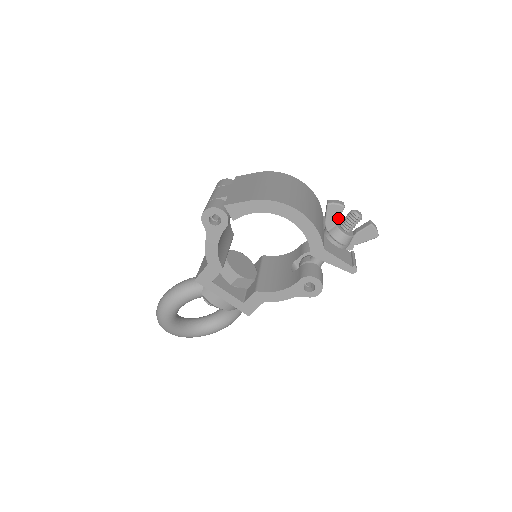
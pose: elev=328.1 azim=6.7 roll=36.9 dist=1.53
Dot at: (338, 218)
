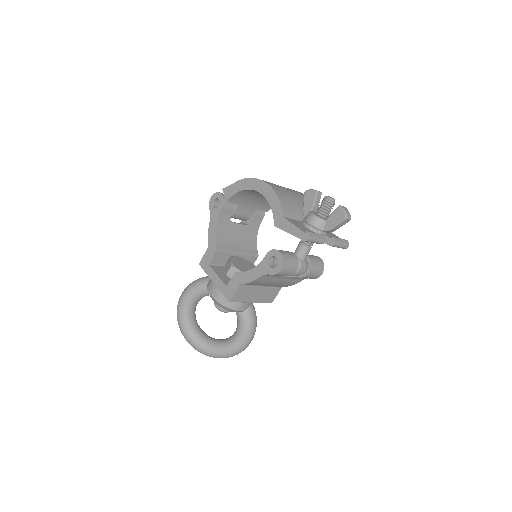
Dot at: (313, 204)
